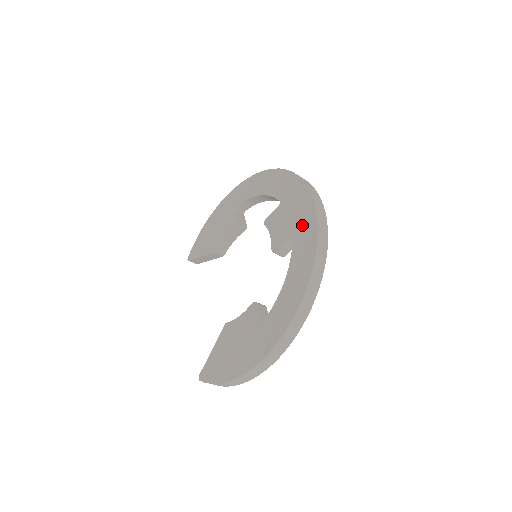
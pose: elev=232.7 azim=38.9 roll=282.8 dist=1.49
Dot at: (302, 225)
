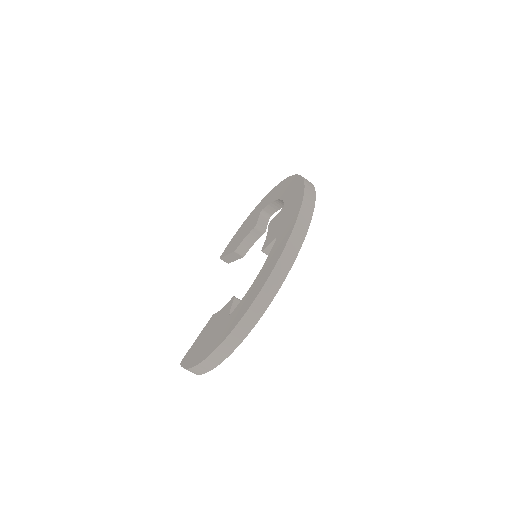
Dot at: (286, 226)
